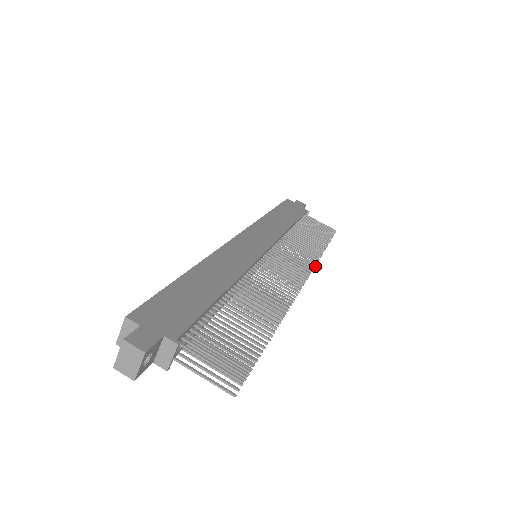
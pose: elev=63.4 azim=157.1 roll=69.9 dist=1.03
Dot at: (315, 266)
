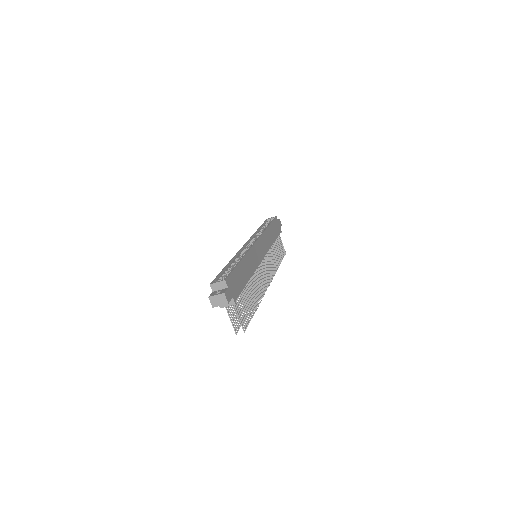
Dot at: occluded
